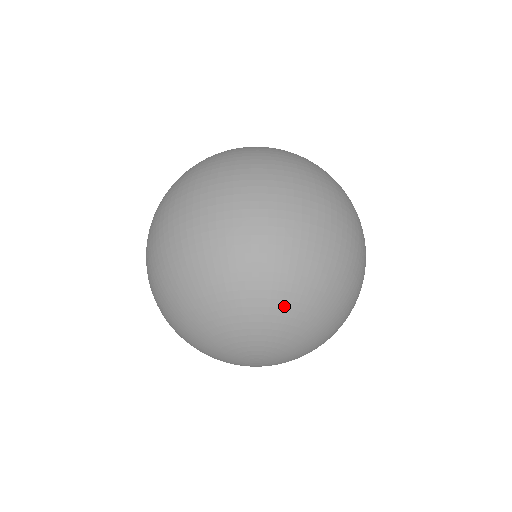
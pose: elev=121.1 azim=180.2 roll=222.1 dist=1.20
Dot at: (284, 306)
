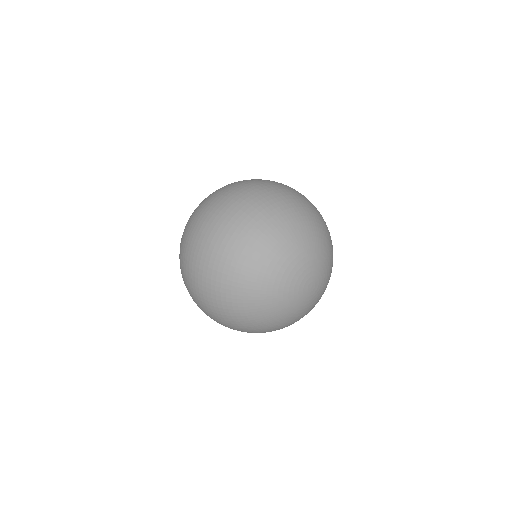
Dot at: (278, 249)
